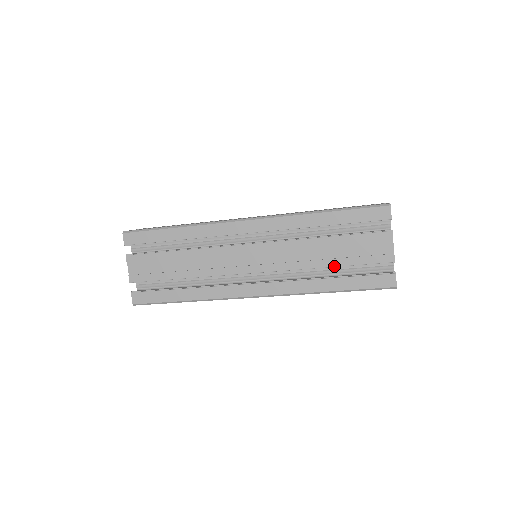
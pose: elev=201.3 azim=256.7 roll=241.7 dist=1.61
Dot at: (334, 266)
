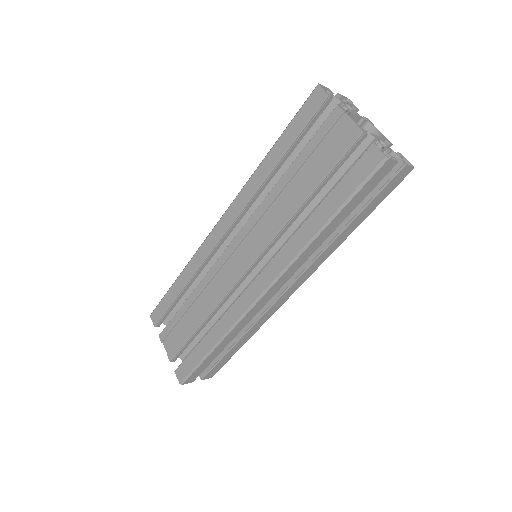
Dot at: (308, 196)
